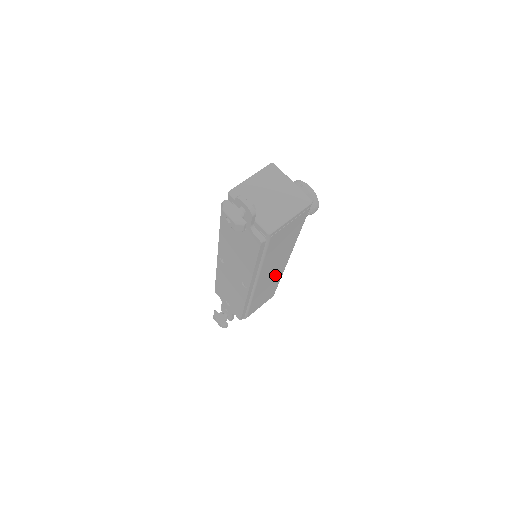
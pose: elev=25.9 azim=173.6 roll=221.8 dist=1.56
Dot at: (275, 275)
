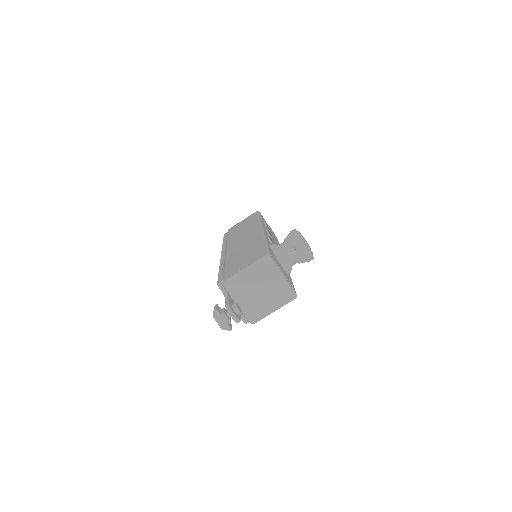
Dot at: occluded
